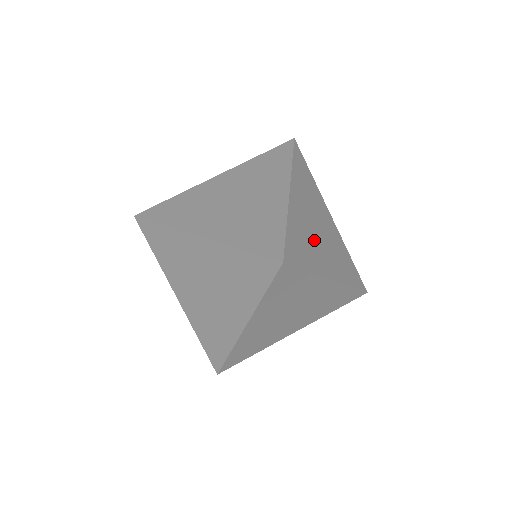
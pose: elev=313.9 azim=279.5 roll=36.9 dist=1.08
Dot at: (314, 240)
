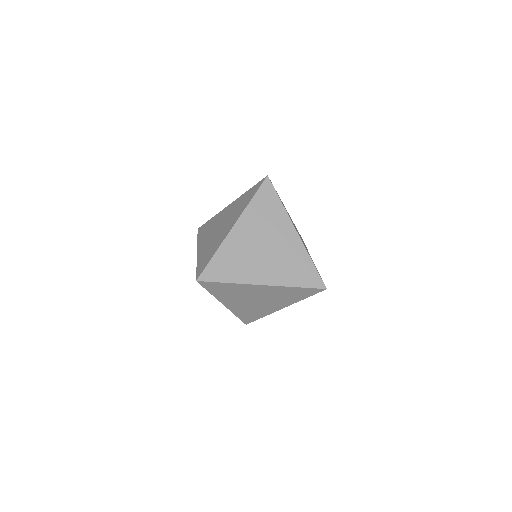
Dot at: occluded
